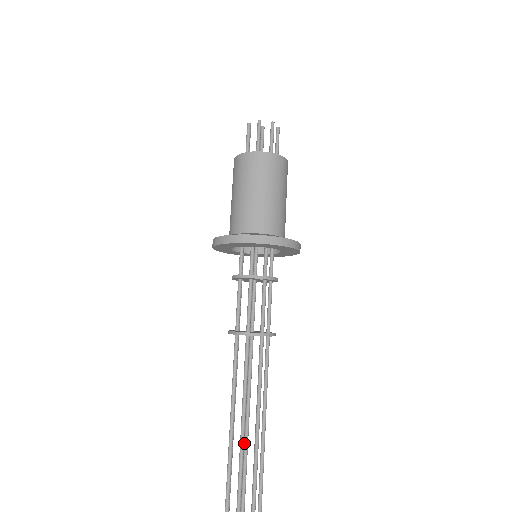
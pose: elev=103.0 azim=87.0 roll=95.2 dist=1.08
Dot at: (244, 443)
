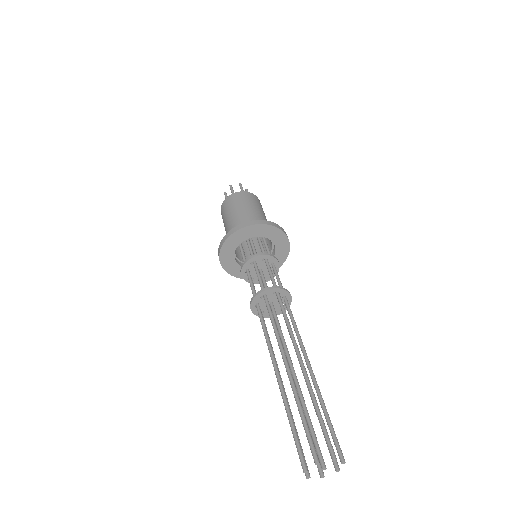
Dot at: (295, 385)
